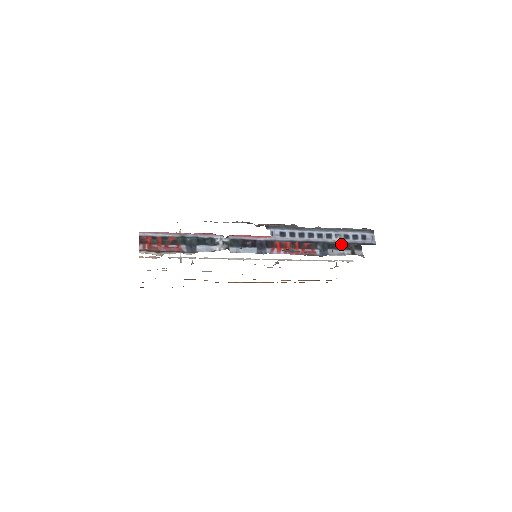
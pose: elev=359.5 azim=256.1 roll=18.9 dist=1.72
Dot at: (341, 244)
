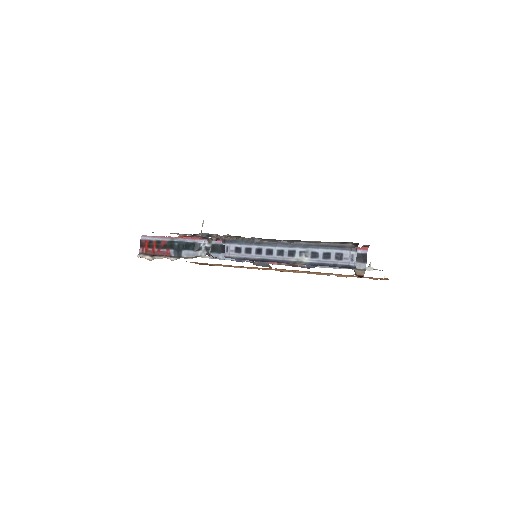
Dot at: occluded
